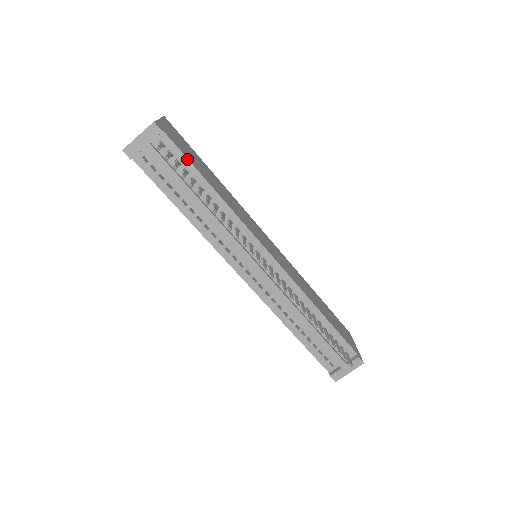
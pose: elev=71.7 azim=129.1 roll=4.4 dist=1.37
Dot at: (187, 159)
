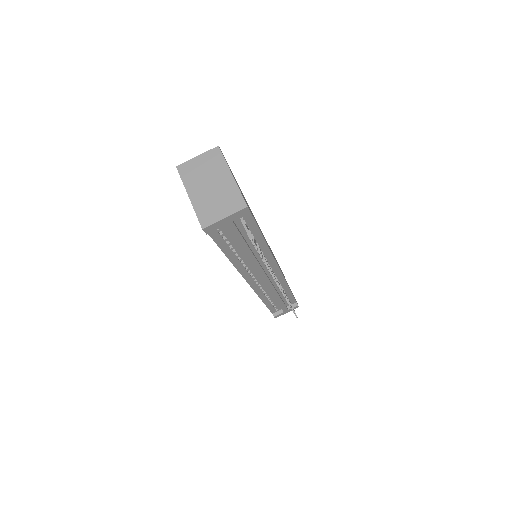
Dot at: (256, 224)
